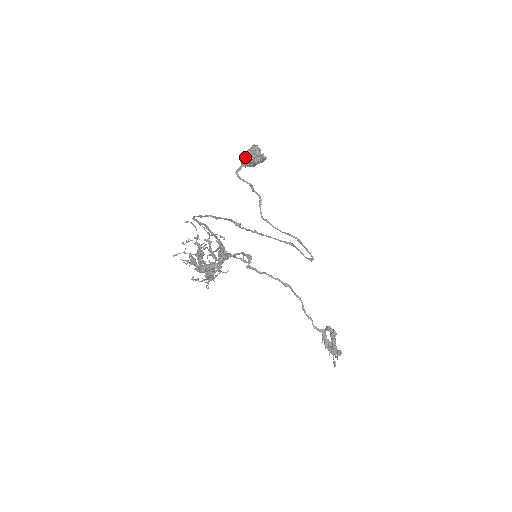
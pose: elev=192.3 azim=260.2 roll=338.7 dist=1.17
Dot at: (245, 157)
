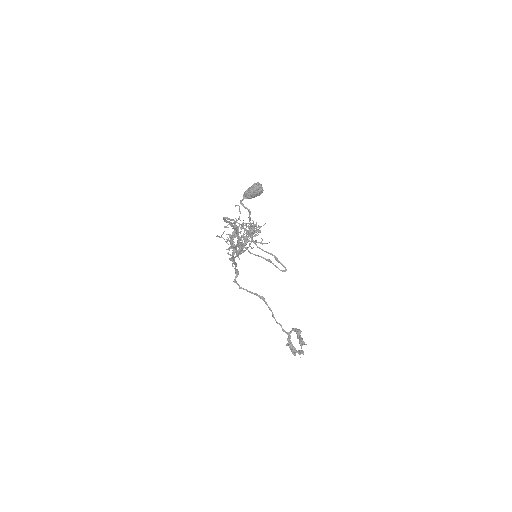
Dot at: (250, 189)
